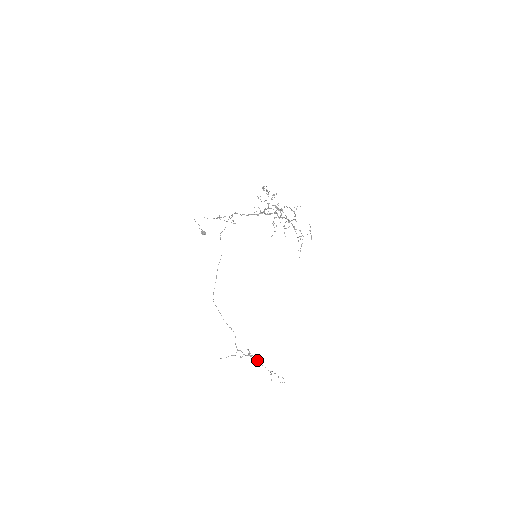
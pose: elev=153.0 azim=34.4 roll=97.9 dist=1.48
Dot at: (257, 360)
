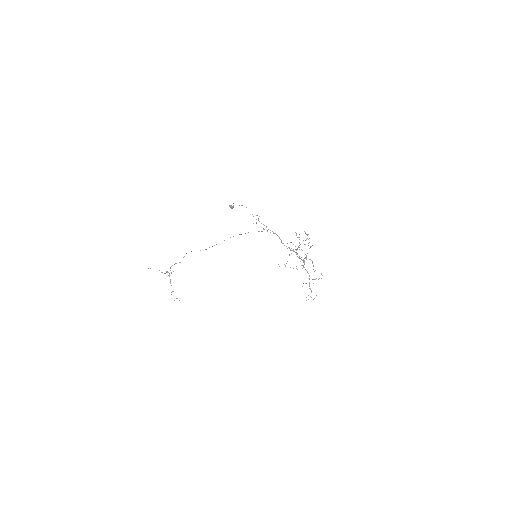
Dot at: (170, 279)
